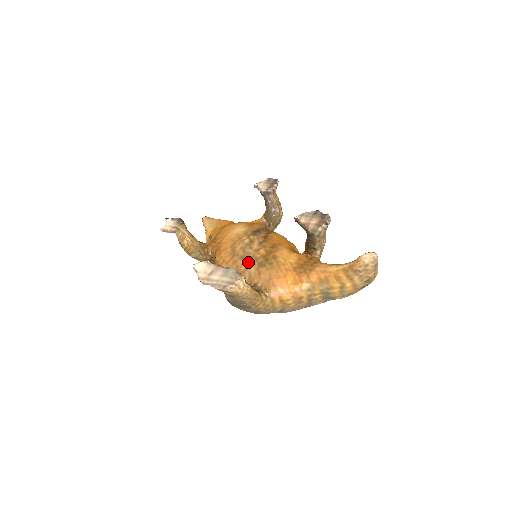
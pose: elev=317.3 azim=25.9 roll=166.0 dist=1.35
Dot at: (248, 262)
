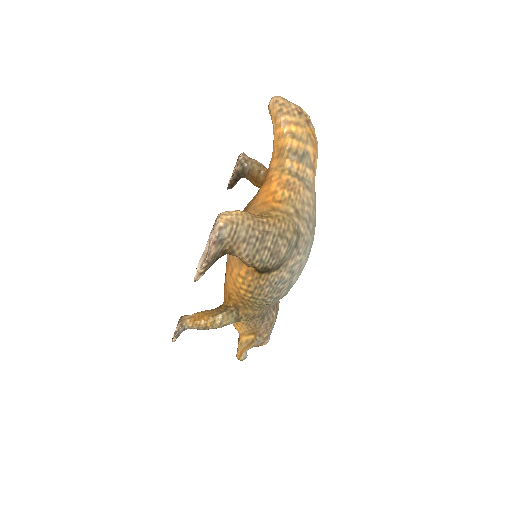
Dot at: occluded
